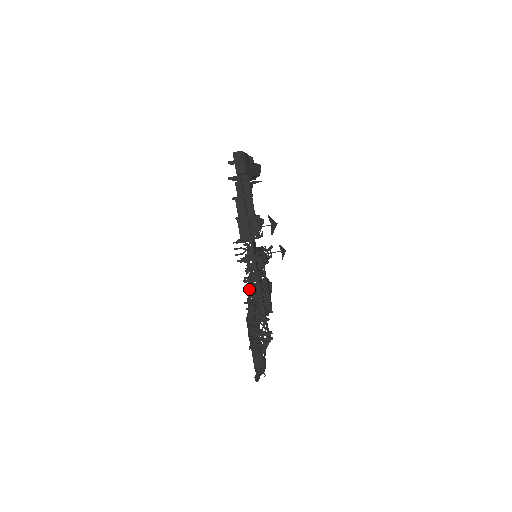
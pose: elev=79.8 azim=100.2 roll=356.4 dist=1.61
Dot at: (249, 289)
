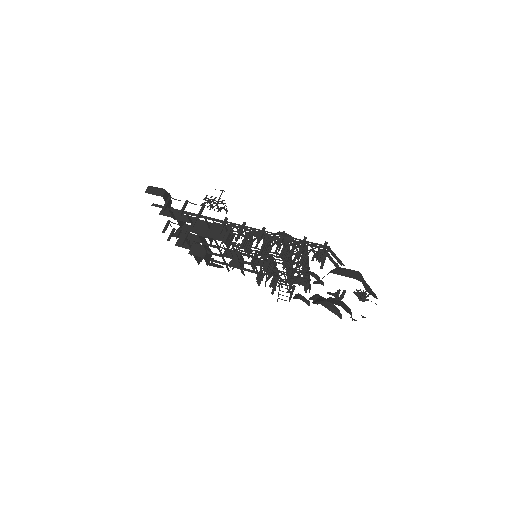
Dot at: occluded
